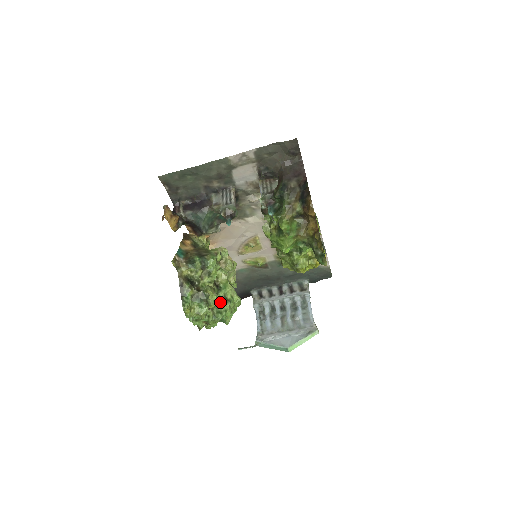
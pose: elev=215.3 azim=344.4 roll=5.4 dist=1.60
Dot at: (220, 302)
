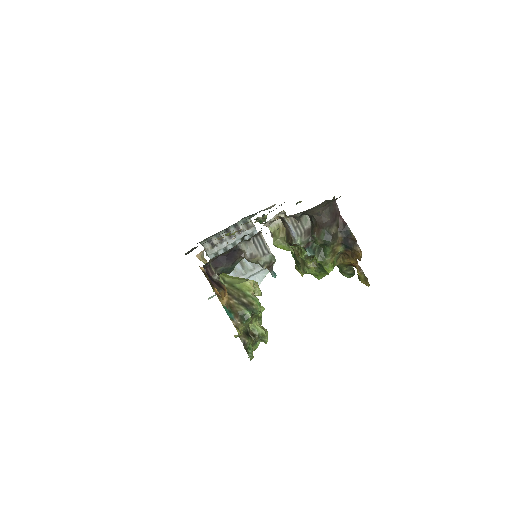
Dot at: occluded
